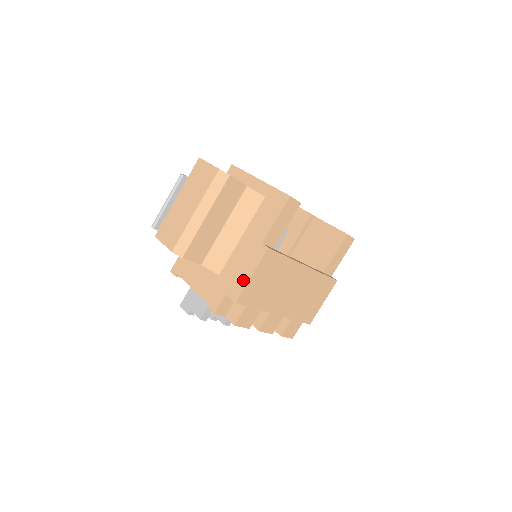
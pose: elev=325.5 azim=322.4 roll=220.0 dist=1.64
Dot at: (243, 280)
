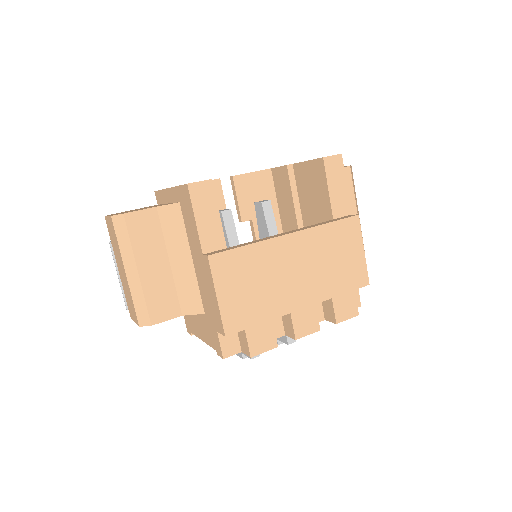
Dot at: (215, 307)
